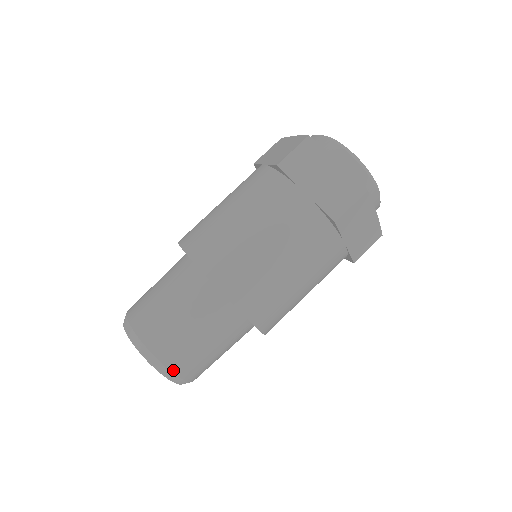
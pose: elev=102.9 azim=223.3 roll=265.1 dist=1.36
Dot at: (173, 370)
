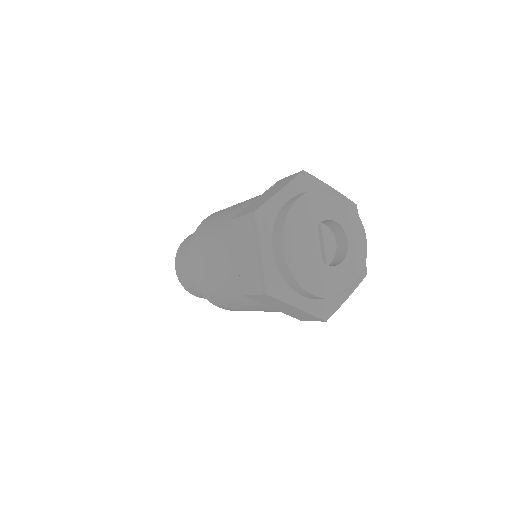
Dot at: (186, 290)
